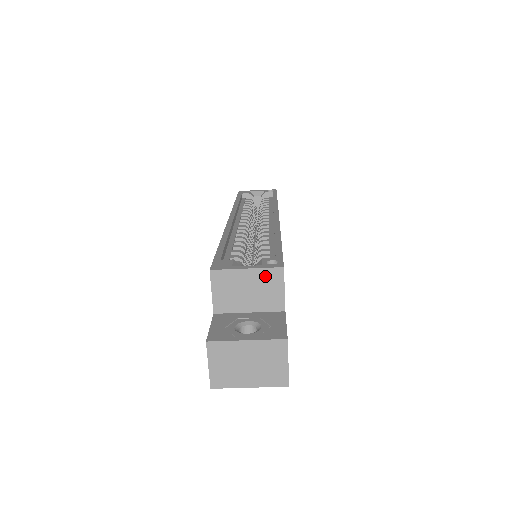
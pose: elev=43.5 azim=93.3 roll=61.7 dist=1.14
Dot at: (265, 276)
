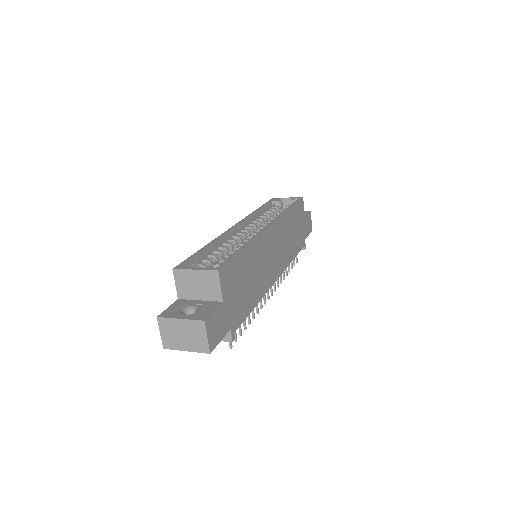
Dot at: (207, 276)
